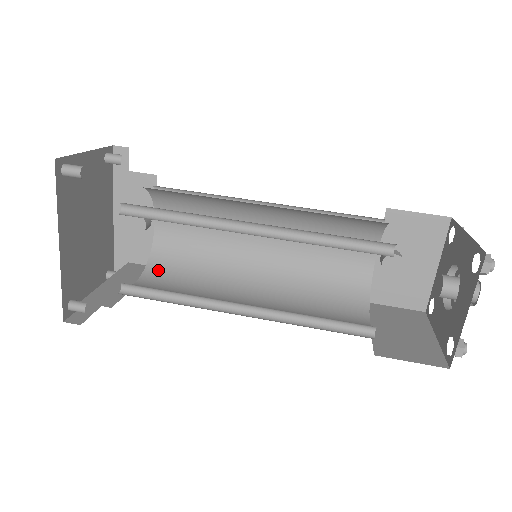
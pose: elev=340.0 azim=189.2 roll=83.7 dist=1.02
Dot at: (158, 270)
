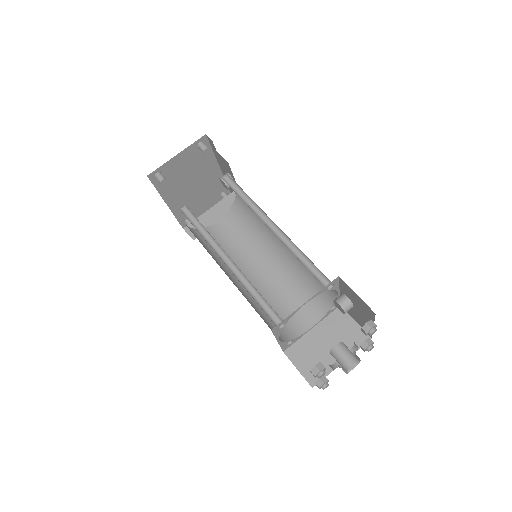
Dot at: (234, 215)
